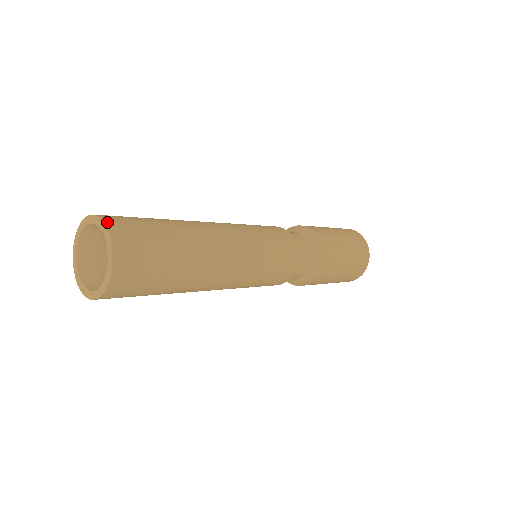
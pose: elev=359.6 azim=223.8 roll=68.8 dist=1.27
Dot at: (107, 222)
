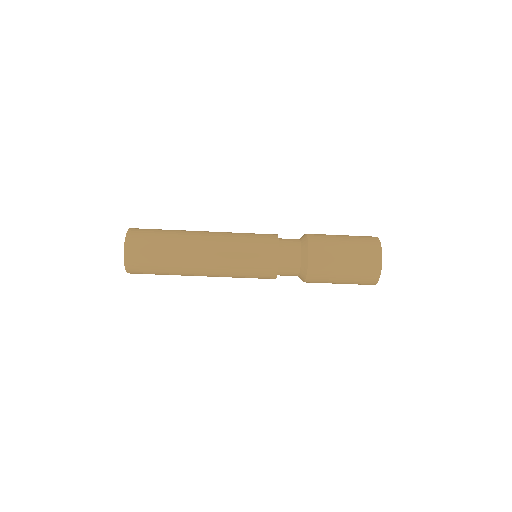
Dot at: (130, 230)
